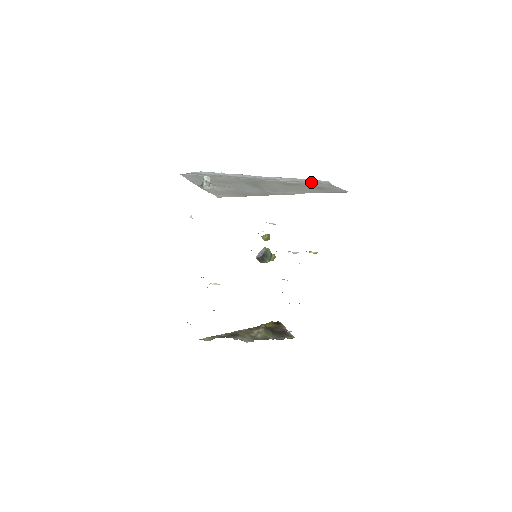
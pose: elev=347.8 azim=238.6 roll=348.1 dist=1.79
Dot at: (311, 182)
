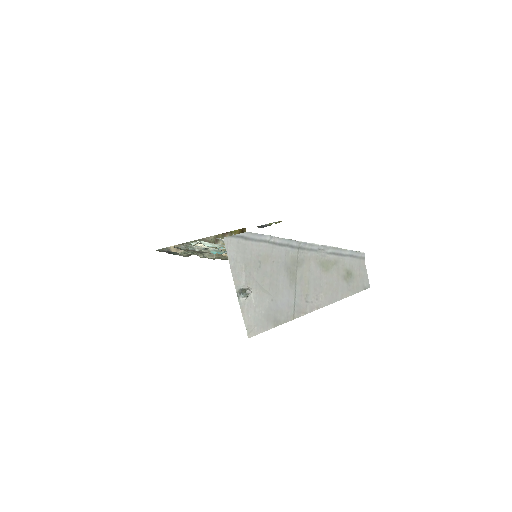
Dot at: (349, 256)
